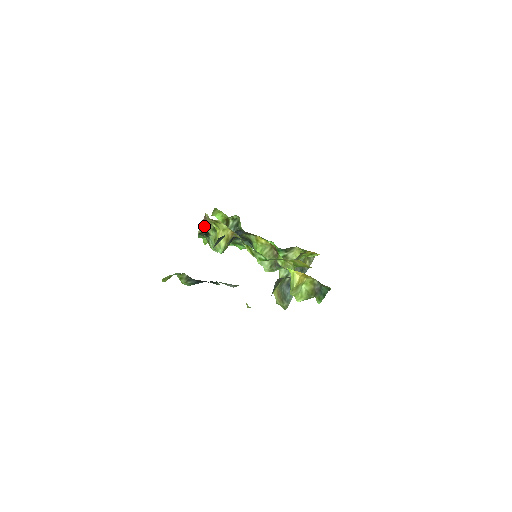
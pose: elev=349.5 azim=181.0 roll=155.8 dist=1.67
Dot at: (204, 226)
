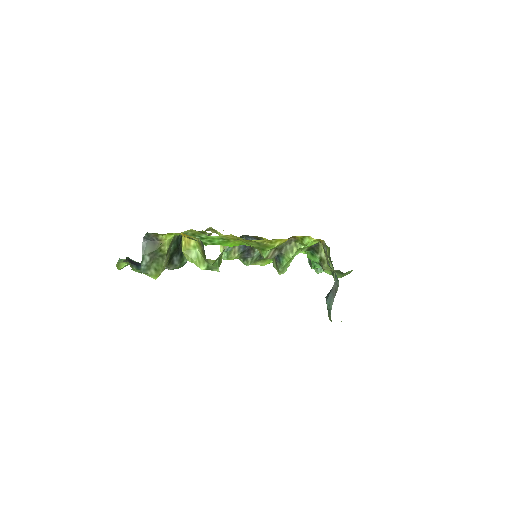
Dot at: occluded
